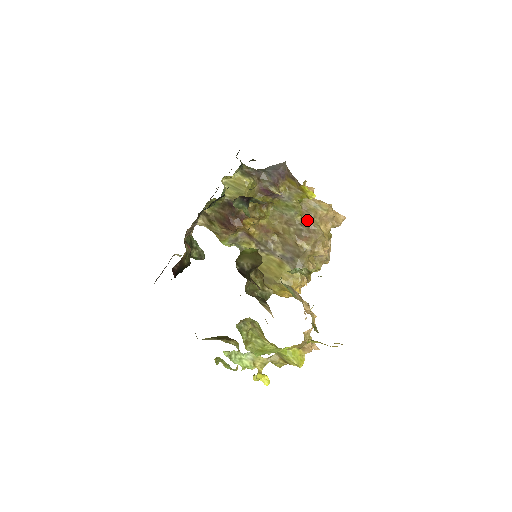
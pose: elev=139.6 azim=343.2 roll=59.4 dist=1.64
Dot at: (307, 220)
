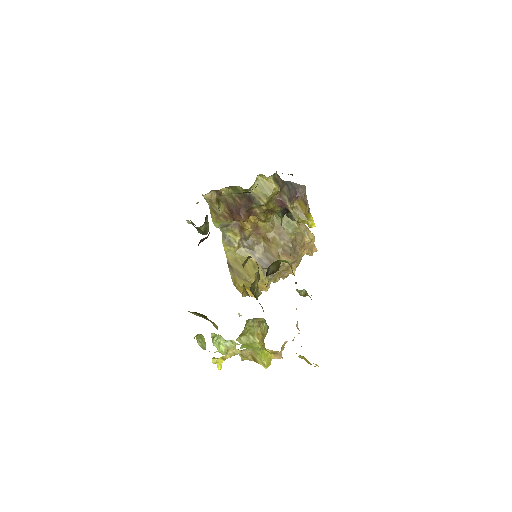
Dot at: (296, 241)
